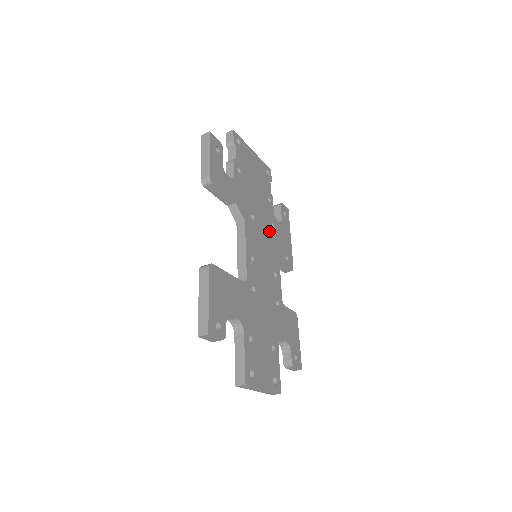
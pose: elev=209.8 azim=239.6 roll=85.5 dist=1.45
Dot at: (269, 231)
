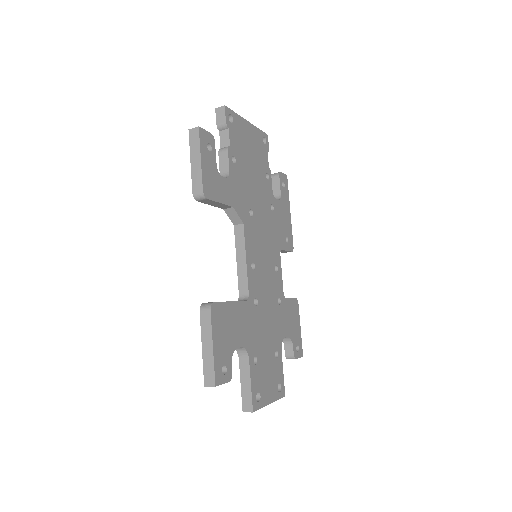
Dot at: (268, 219)
